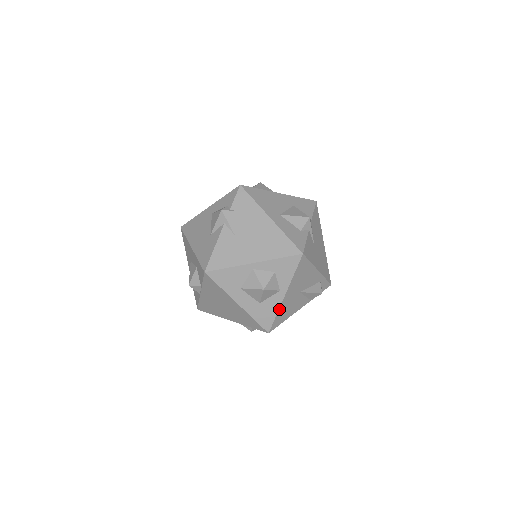
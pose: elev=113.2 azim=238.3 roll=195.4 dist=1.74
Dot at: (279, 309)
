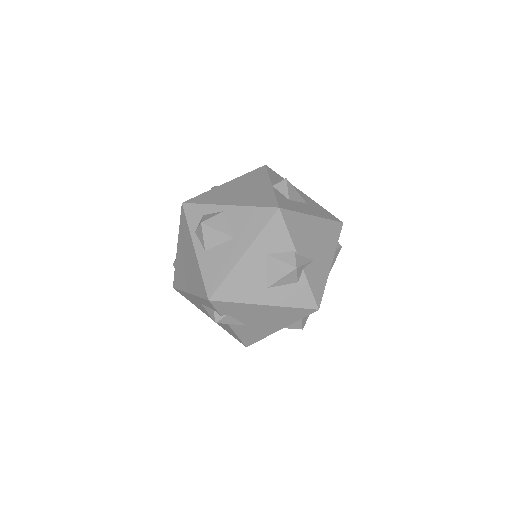
Dot at: occluded
